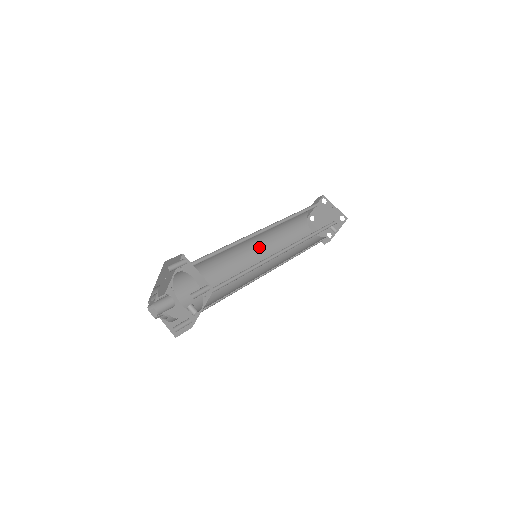
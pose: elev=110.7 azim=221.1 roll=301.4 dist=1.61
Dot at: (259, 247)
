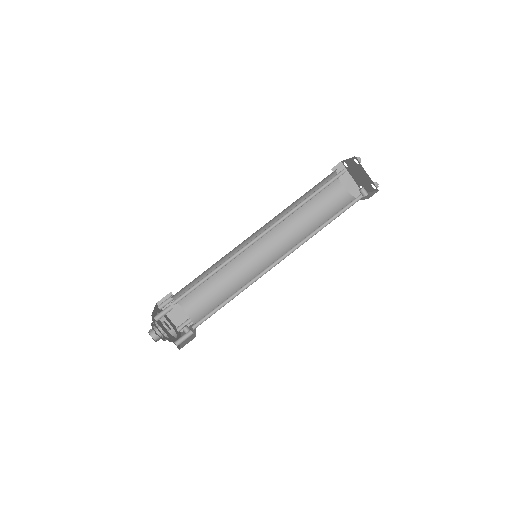
Dot at: occluded
